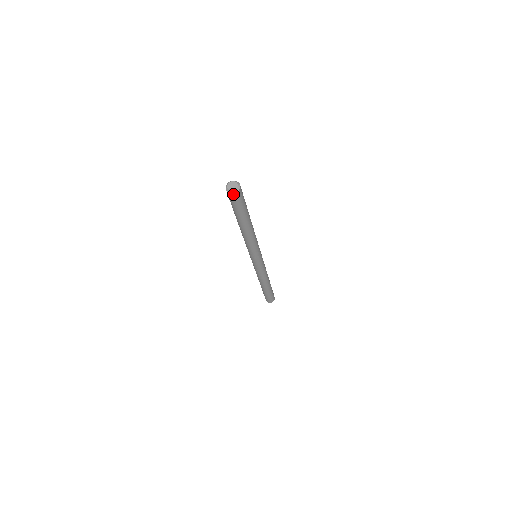
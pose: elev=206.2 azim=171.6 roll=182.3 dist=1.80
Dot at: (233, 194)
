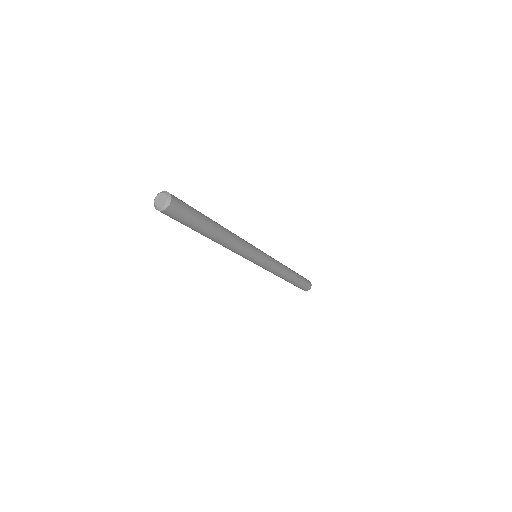
Dot at: (167, 210)
